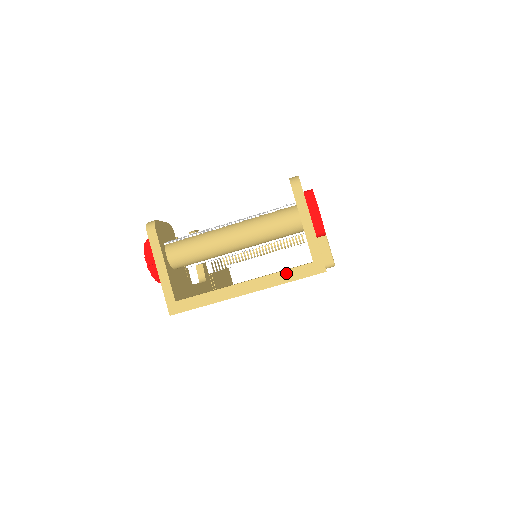
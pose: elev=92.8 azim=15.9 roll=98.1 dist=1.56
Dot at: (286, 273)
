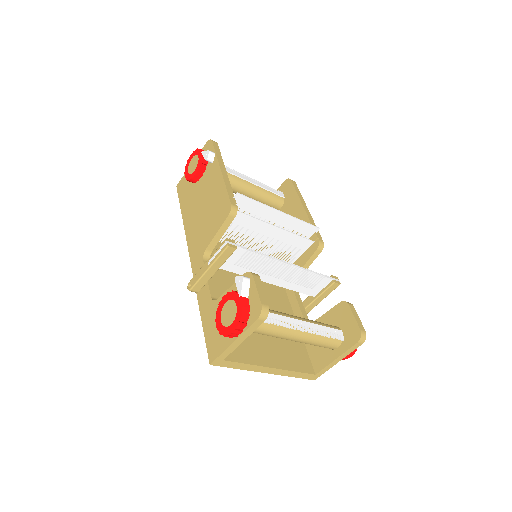
Dot at: (298, 373)
